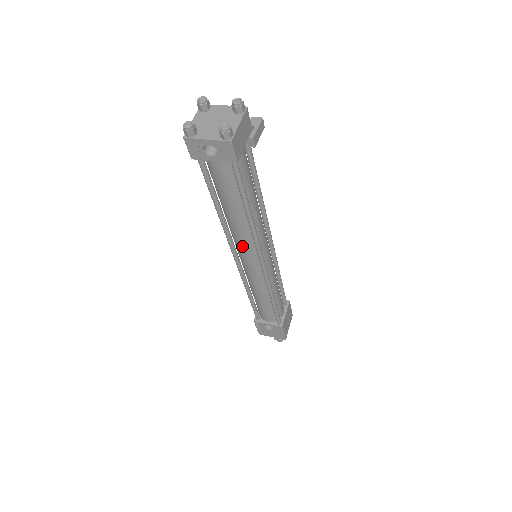
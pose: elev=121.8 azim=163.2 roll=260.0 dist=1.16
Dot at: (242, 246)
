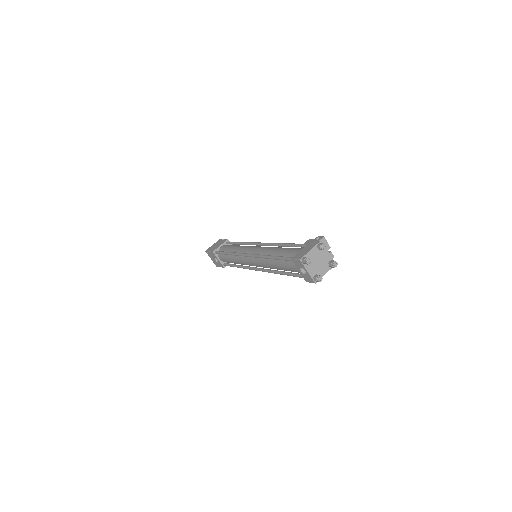
Dot at: (259, 263)
